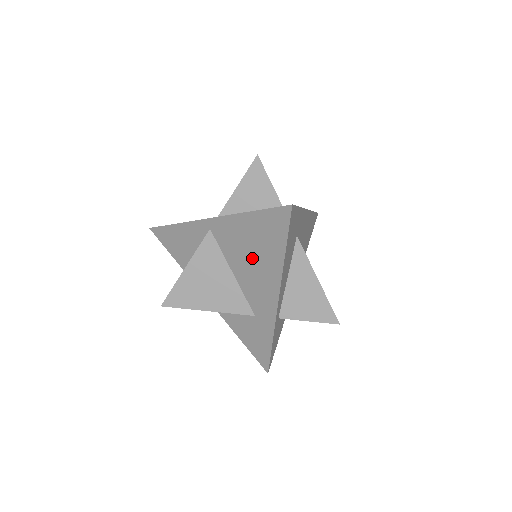
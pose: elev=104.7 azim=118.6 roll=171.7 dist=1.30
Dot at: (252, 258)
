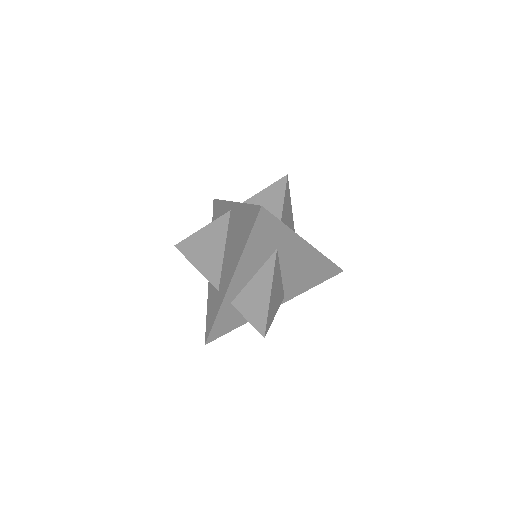
Dot at: (235, 242)
